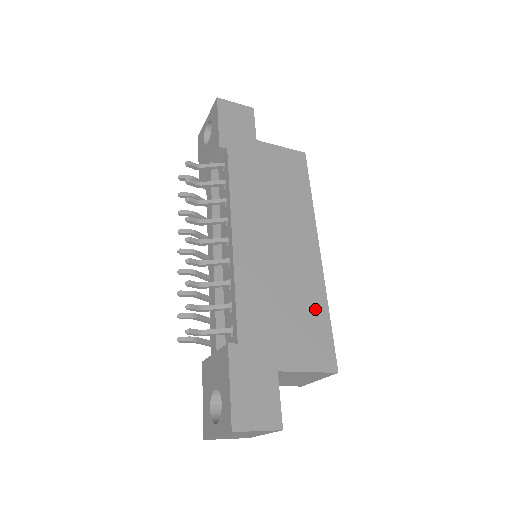
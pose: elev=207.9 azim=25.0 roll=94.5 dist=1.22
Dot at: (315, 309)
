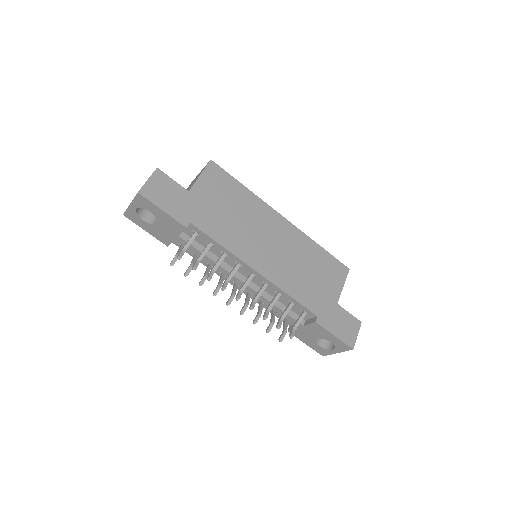
Dot at: (316, 253)
